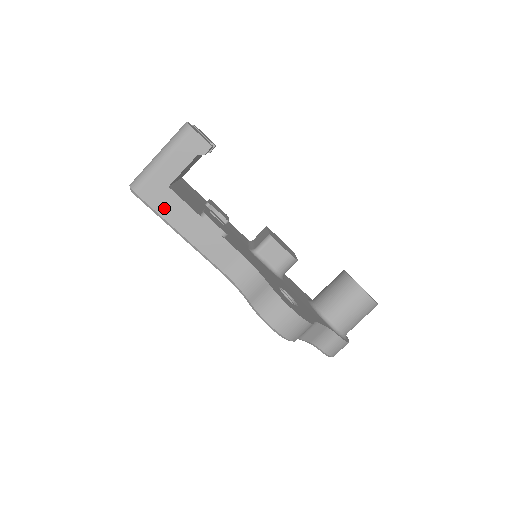
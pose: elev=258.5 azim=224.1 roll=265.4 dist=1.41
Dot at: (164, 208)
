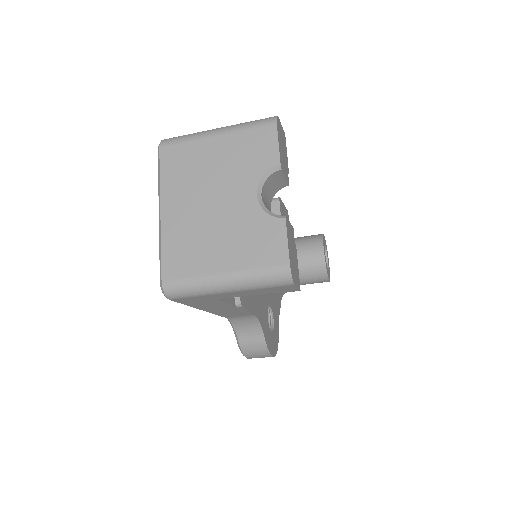
Dot at: (197, 304)
